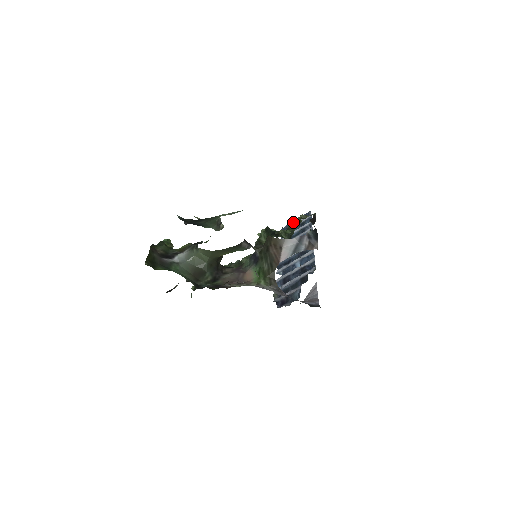
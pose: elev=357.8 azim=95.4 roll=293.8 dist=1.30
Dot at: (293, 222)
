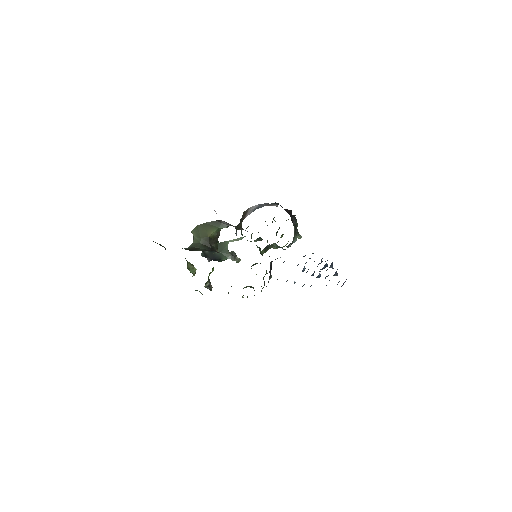
Dot at: (273, 218)
